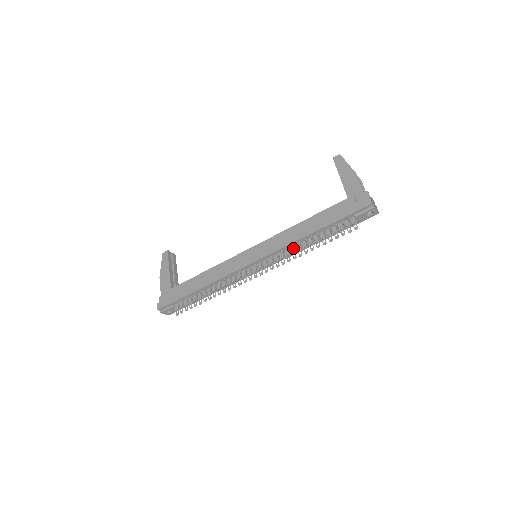
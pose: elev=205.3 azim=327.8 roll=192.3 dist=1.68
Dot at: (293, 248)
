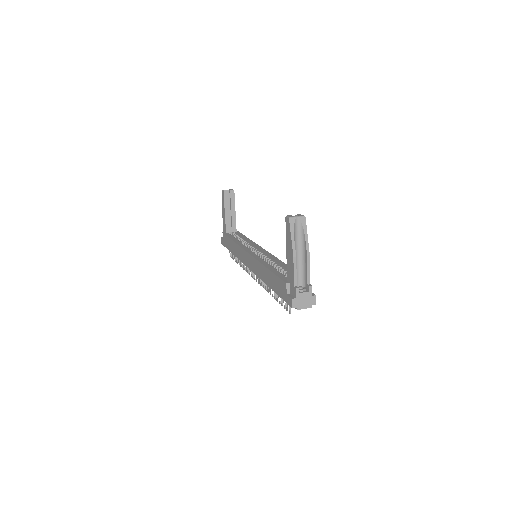
Dot at: occluded
